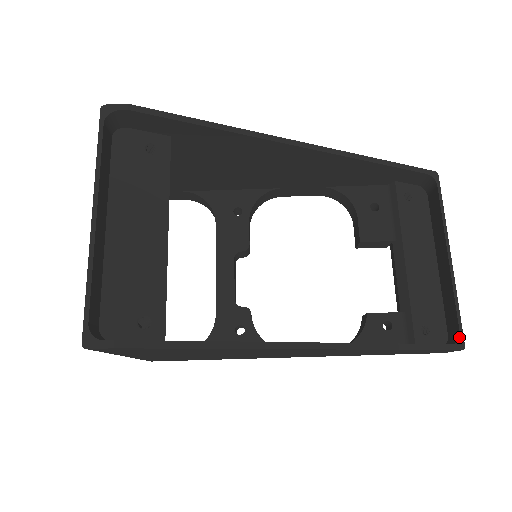
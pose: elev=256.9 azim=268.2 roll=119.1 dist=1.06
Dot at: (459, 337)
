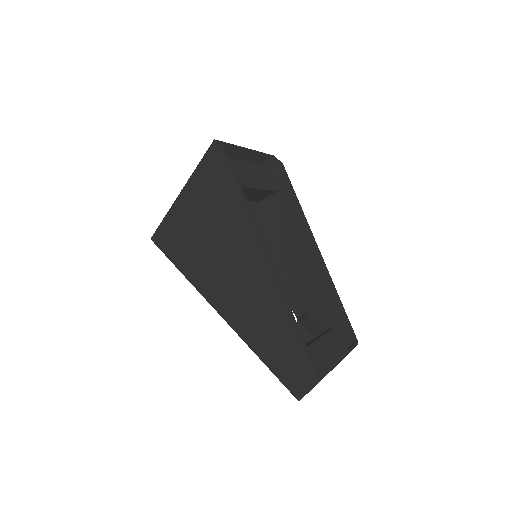
Dot at: (320, 374)
